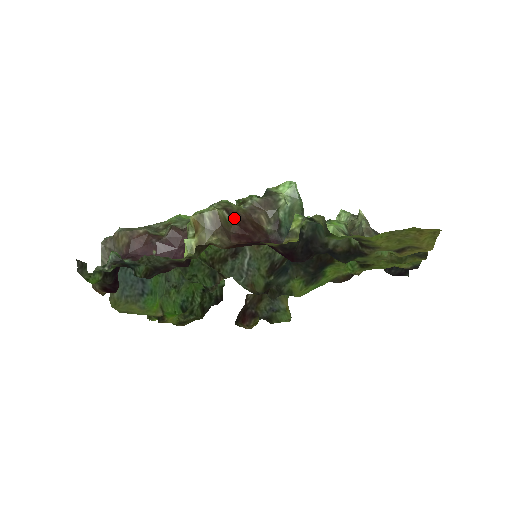
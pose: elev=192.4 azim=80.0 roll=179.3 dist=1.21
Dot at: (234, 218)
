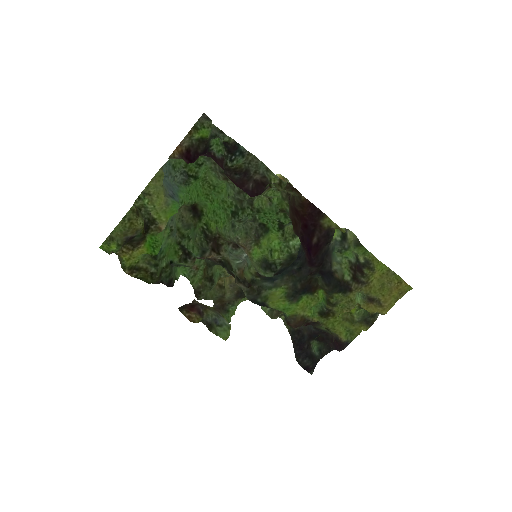
Dot at: (290, 204)
